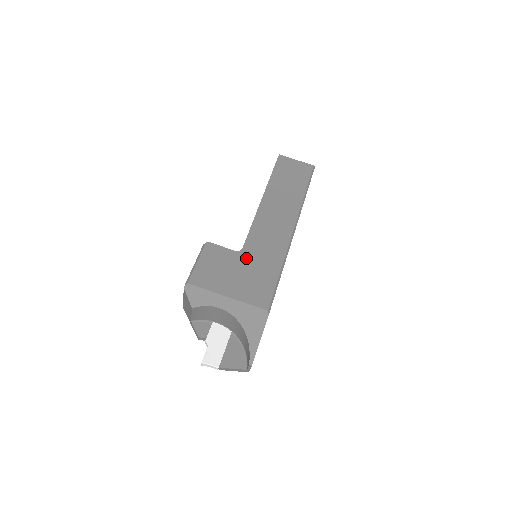
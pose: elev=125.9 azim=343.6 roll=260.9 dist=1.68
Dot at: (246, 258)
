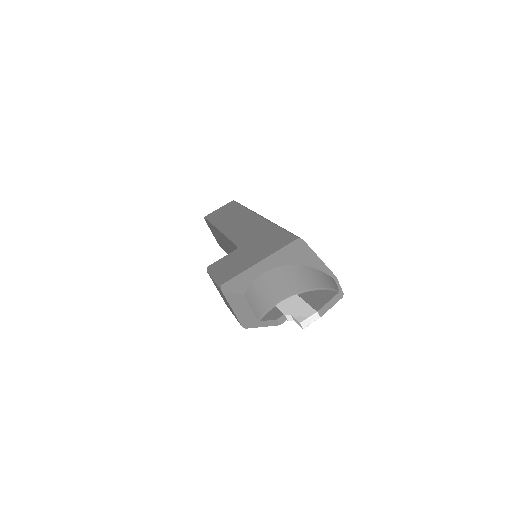
Dot at: (246, 245)
